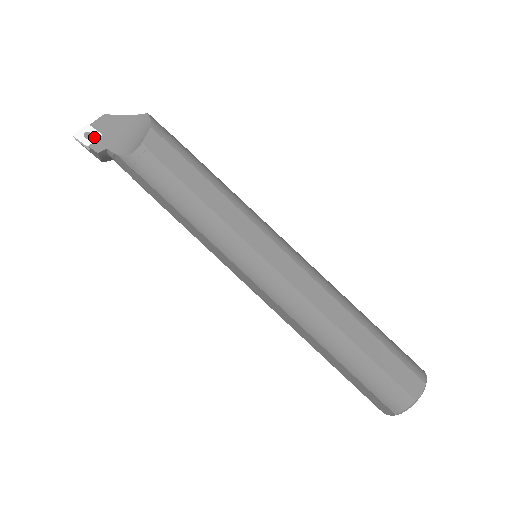
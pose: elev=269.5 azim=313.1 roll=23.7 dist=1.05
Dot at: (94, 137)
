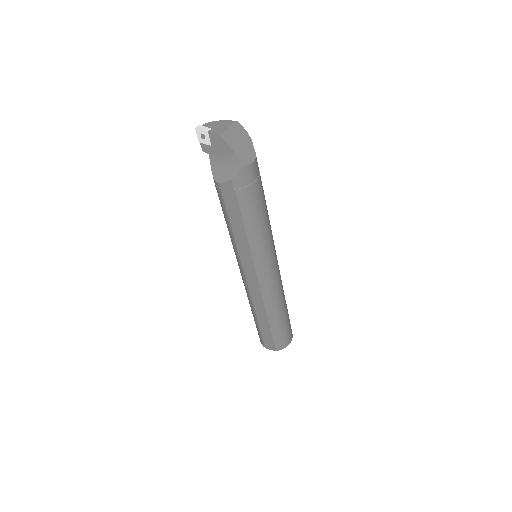
Dot at: (206, 141)
